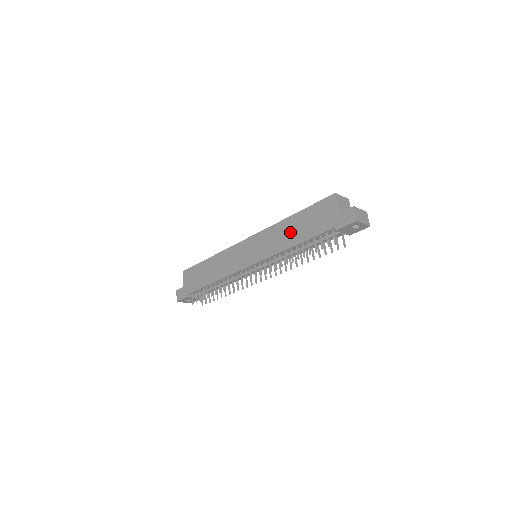
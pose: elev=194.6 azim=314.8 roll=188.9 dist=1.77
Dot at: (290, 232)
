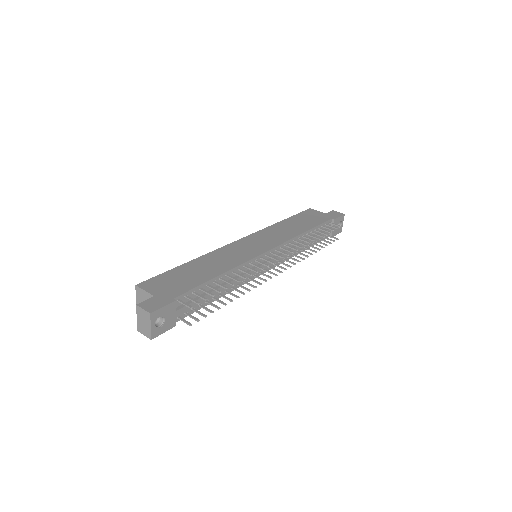
Dot at: (293, 226)
